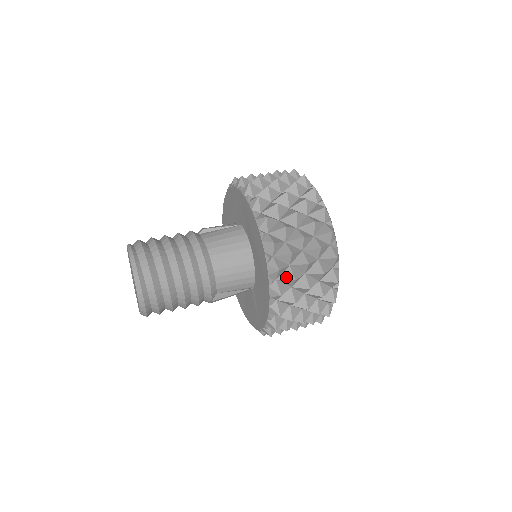
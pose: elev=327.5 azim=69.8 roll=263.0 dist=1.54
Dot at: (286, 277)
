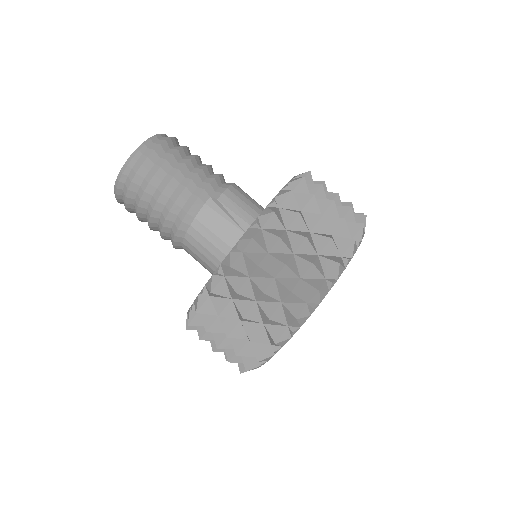
Dot at: (199, 328)
